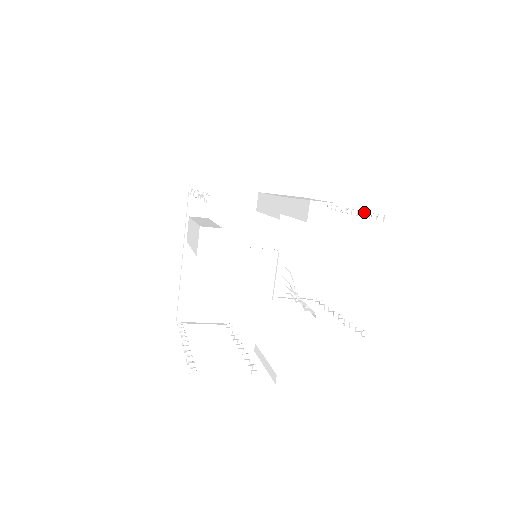
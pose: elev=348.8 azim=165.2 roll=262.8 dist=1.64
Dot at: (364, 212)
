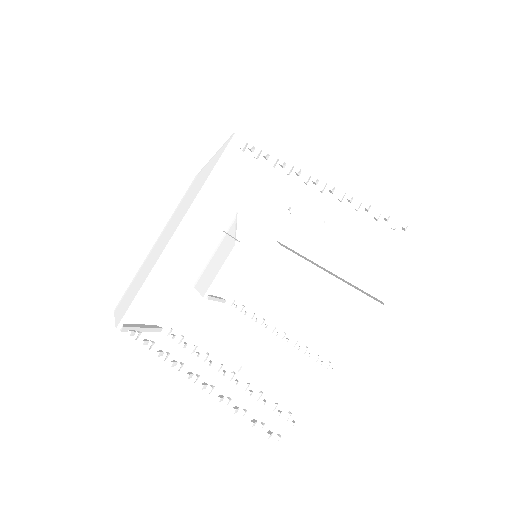
Dot at: occluded
